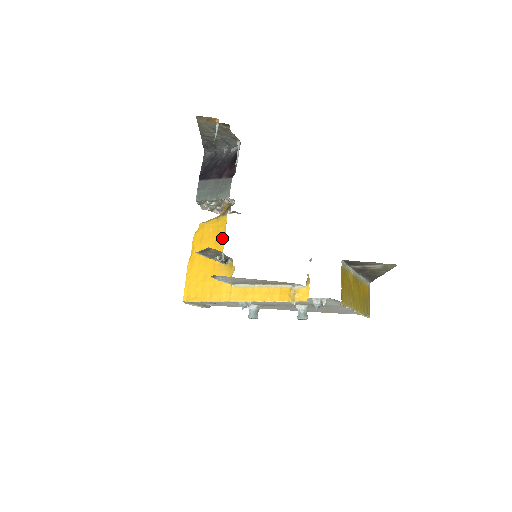
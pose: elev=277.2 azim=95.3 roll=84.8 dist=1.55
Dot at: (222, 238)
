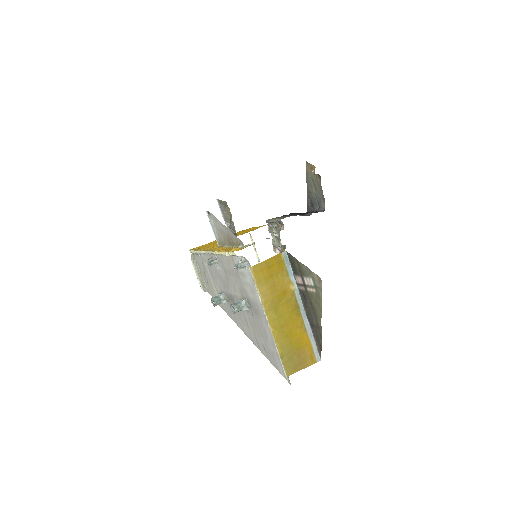
Dot at: (249, 231)
